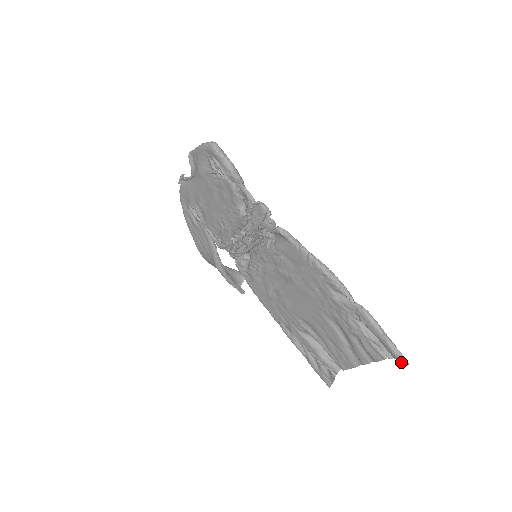
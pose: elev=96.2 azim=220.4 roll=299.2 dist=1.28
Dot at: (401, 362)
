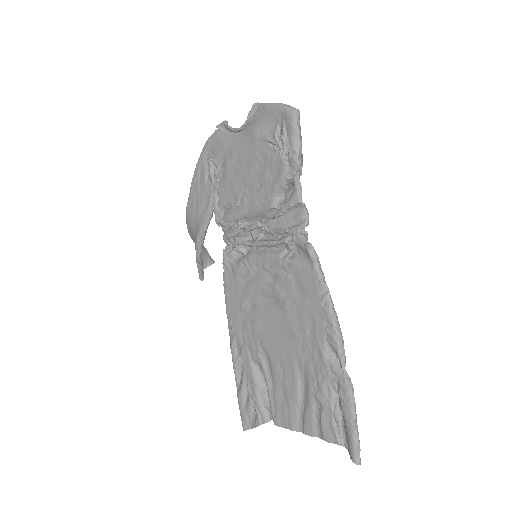
Dot at: (355, 458)
